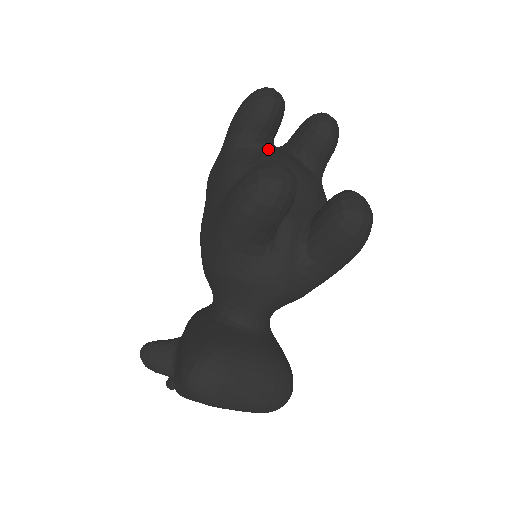
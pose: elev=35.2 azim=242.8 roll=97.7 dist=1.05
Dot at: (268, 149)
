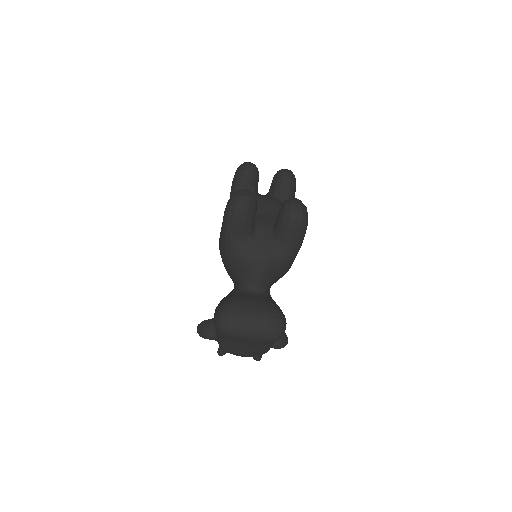
Dot at: occluded
